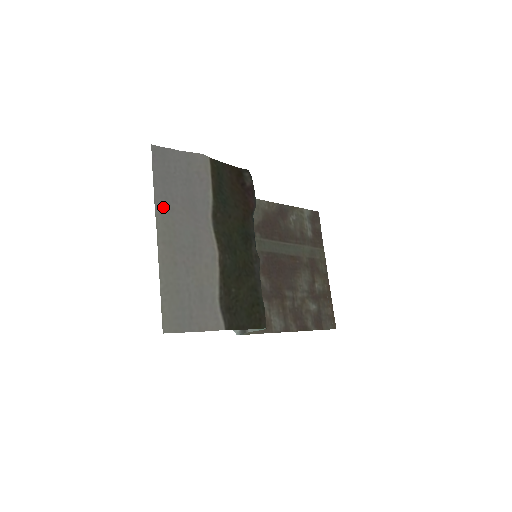
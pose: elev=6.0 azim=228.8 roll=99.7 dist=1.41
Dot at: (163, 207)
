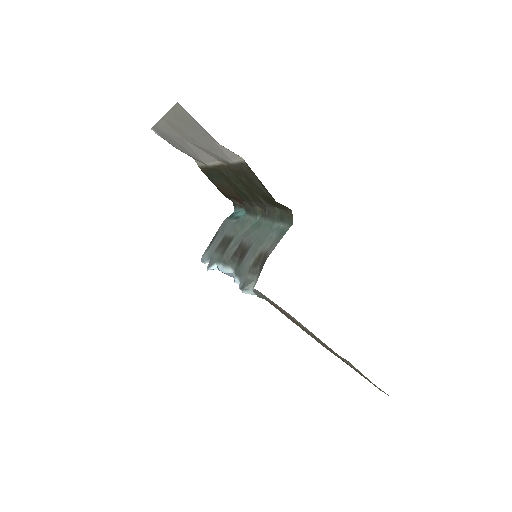
Dot at: (165, 129)
